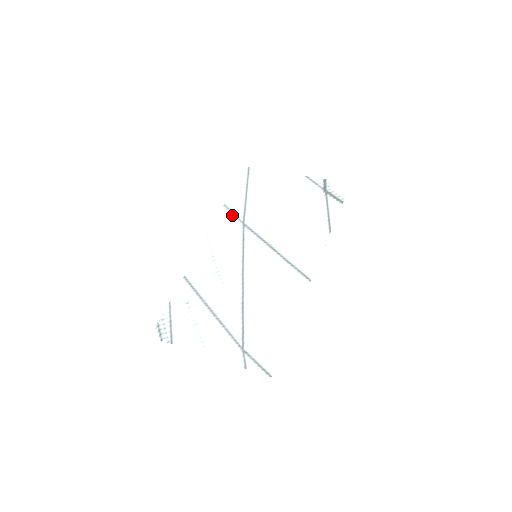
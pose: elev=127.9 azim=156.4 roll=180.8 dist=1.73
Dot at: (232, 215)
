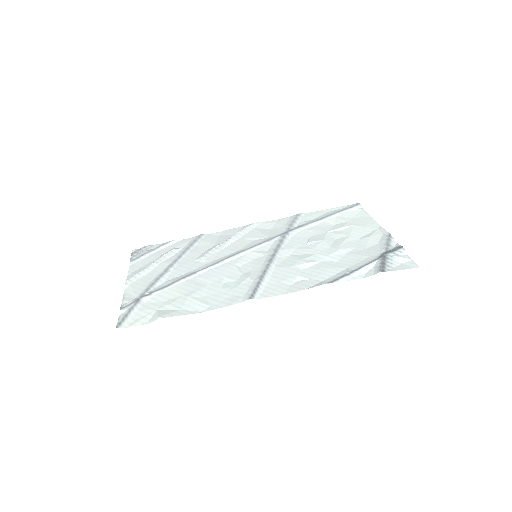
Dot at: (291, 222)
